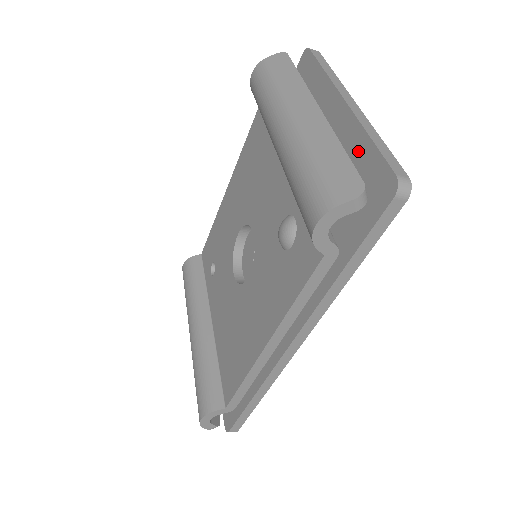
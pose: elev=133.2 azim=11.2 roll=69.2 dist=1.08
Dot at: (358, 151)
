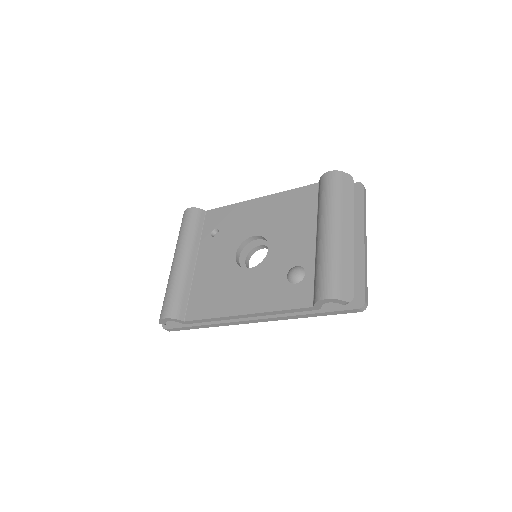
Dot at: (355, 271)
